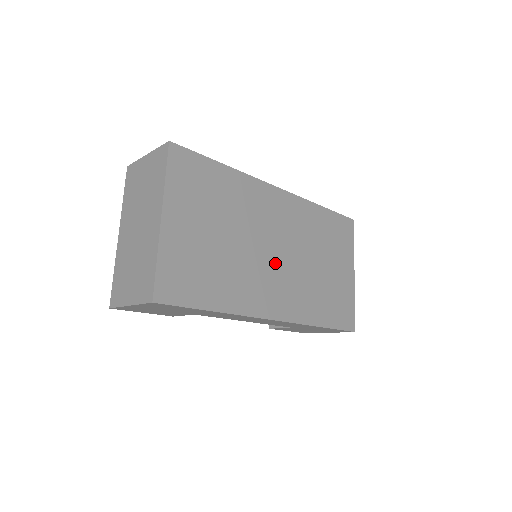
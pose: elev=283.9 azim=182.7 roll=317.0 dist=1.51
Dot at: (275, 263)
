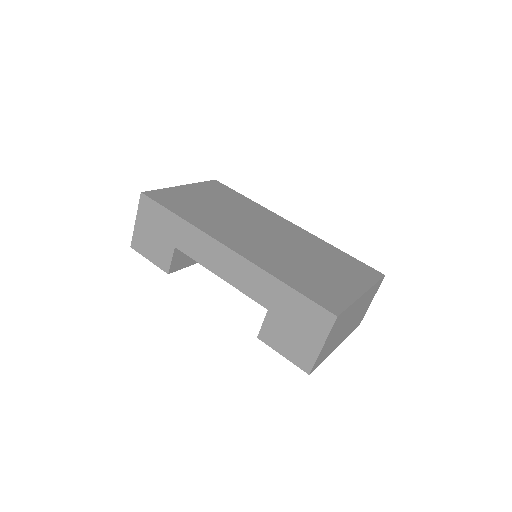
Dot at: (257, 236)
